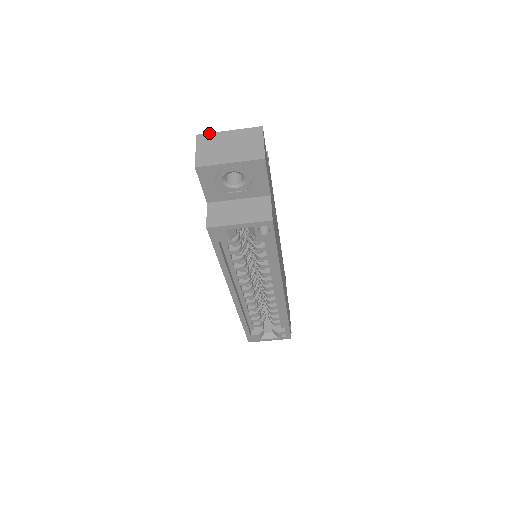
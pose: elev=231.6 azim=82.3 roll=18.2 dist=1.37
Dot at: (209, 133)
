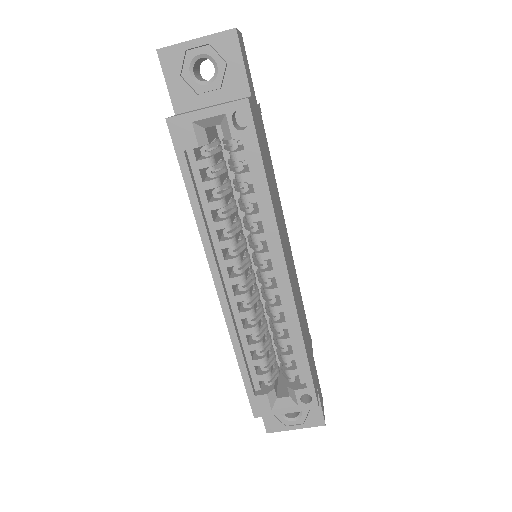
Dot at: occluded
